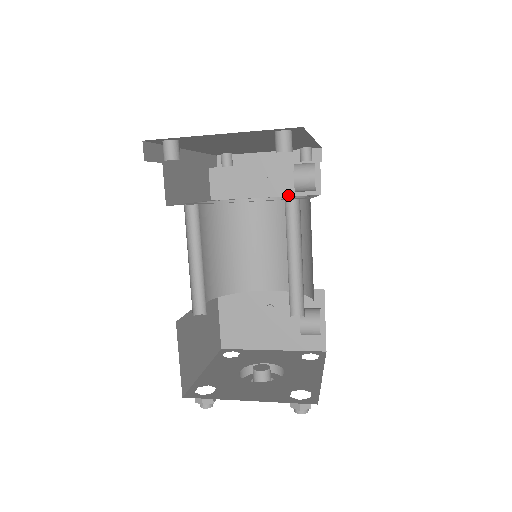
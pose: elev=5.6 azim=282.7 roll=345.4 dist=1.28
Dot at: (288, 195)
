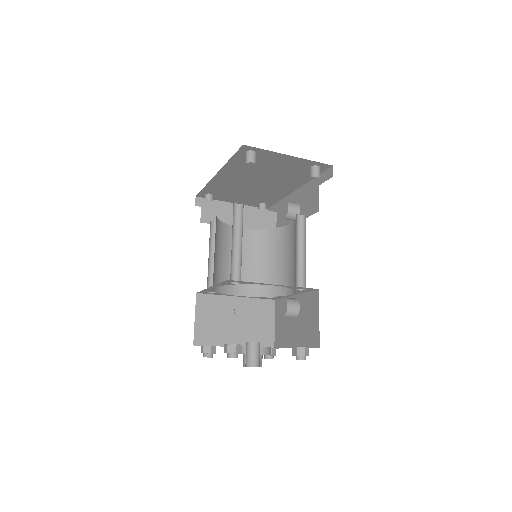
Dot at: occluded
